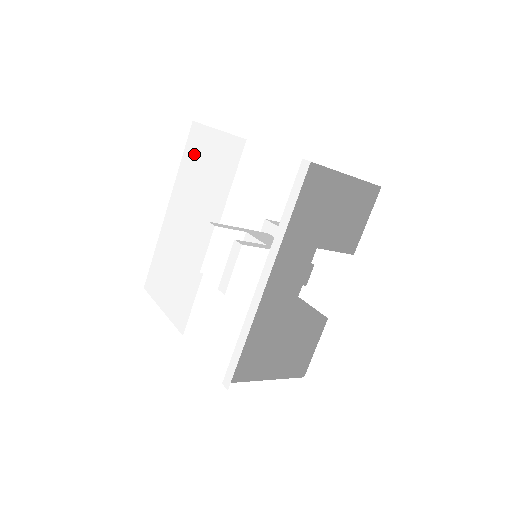
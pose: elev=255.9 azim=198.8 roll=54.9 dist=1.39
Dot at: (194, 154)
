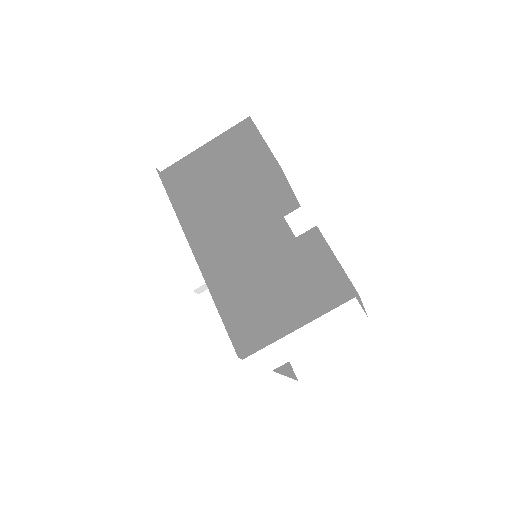
Dot at: occluded
